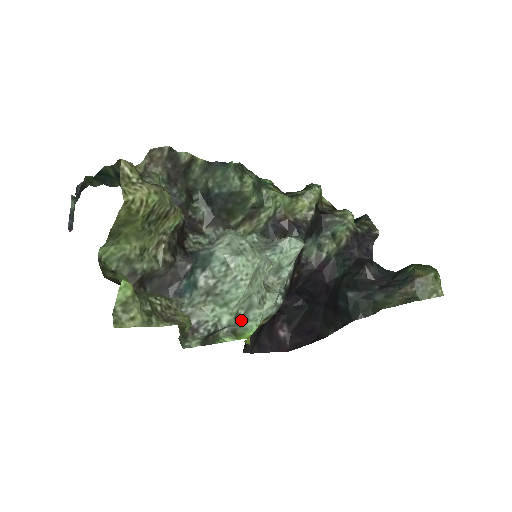
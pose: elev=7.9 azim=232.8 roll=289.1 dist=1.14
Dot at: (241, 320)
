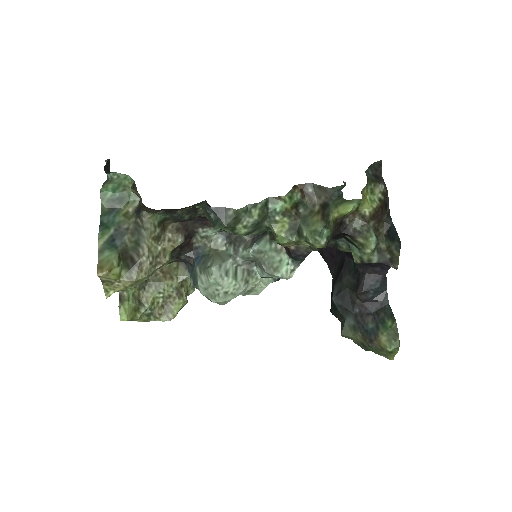
Dot at: occluded
